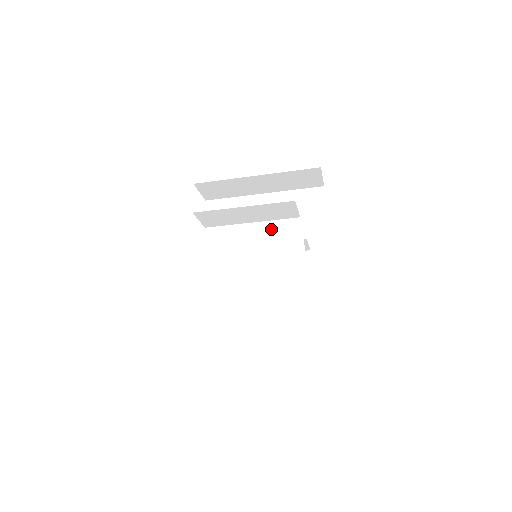
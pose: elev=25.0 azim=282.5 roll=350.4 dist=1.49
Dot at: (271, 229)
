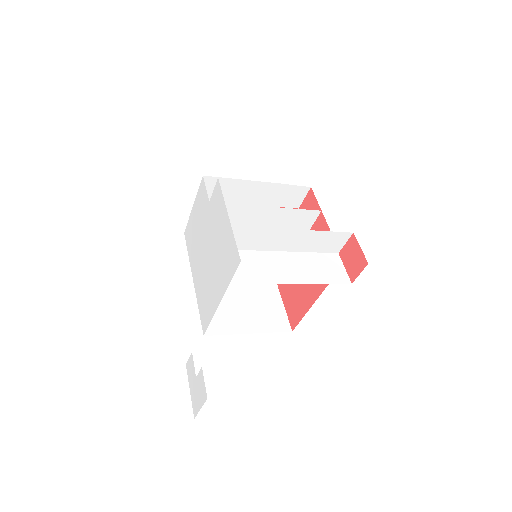
Dot at: occluded
